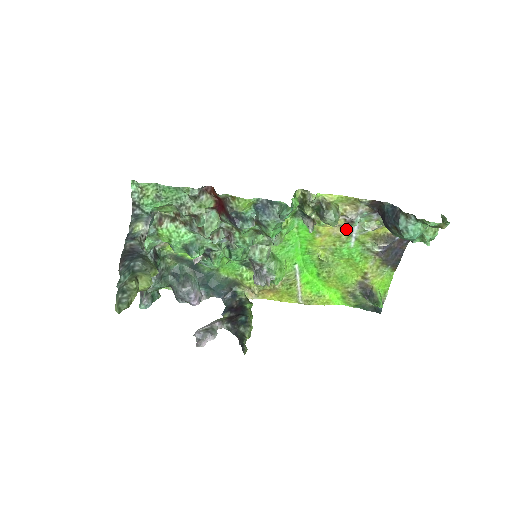
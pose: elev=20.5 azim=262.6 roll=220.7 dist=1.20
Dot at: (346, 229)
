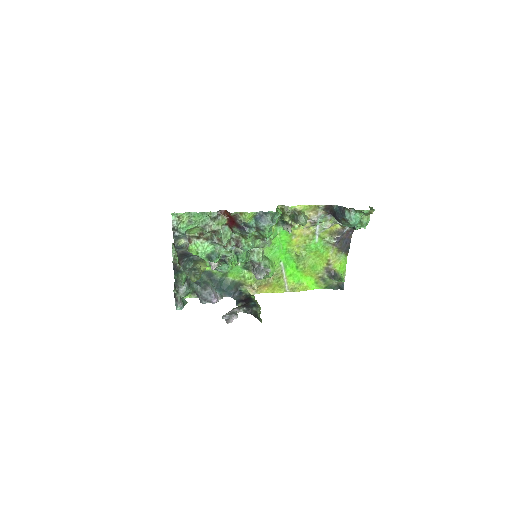
Dot at: (312, 229)
